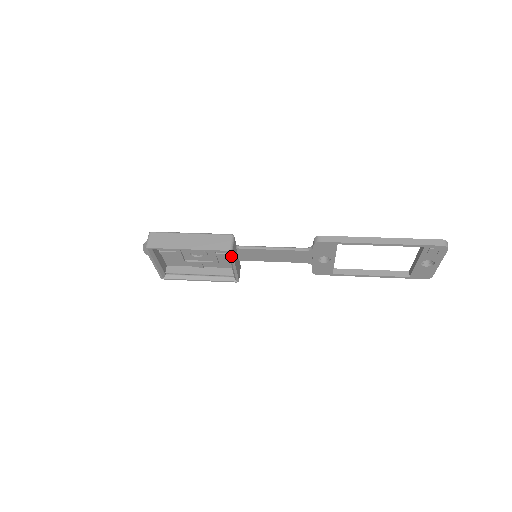
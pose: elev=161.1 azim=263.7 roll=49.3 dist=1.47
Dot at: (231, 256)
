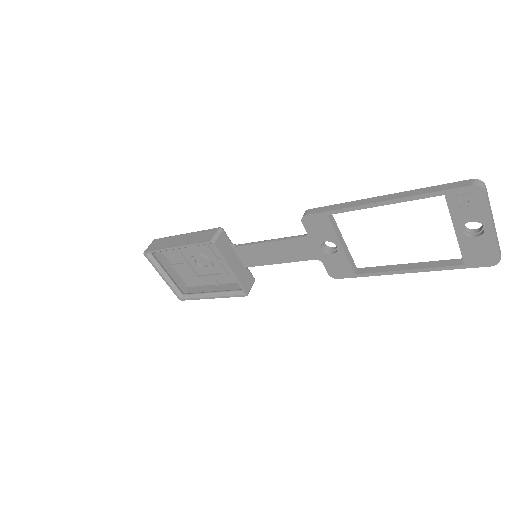
Dot at: (217, 250)
